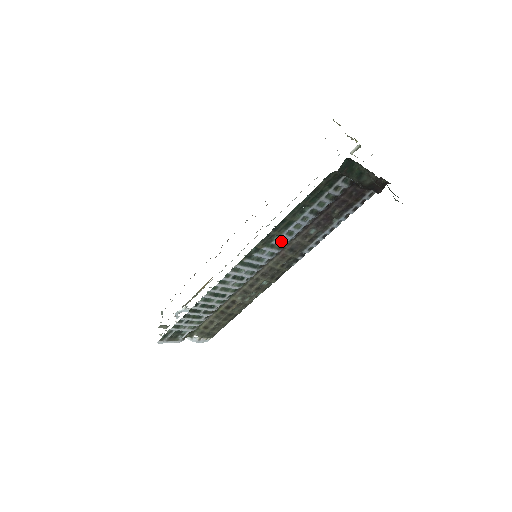
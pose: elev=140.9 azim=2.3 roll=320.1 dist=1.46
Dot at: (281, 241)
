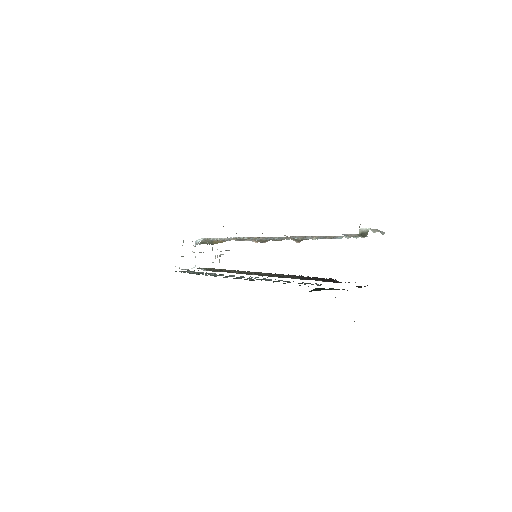
Dot at: (266, 279)
